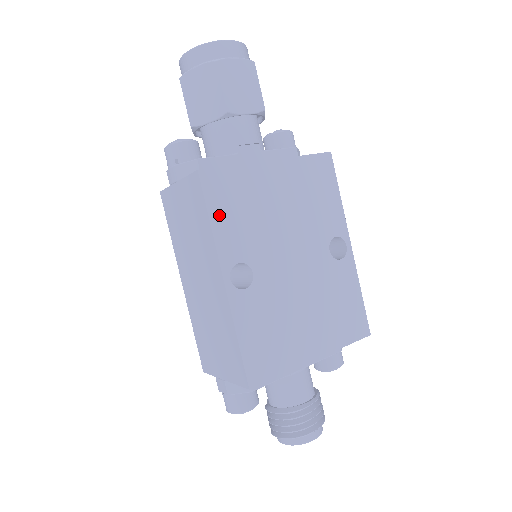
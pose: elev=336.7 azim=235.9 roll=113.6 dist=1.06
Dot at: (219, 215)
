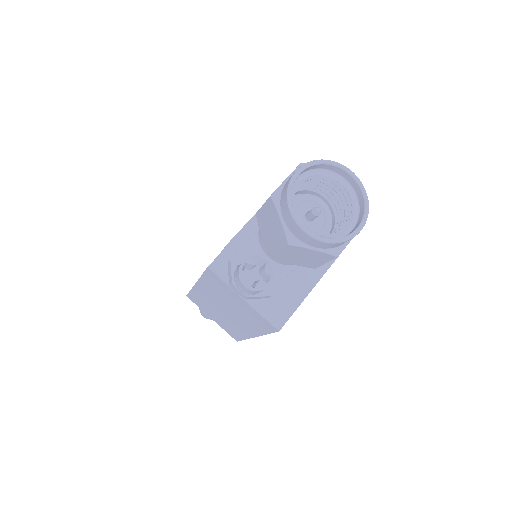
Dot at: occluded
